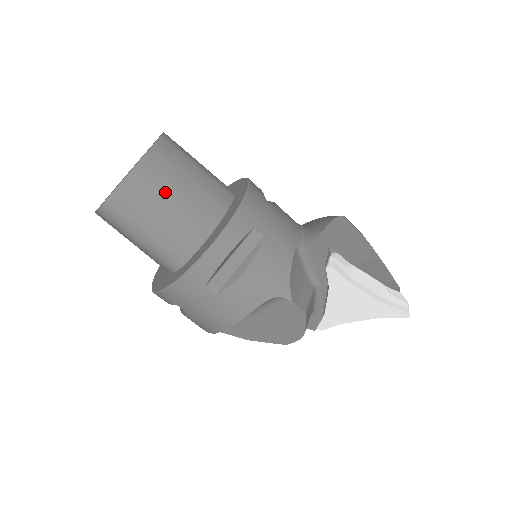
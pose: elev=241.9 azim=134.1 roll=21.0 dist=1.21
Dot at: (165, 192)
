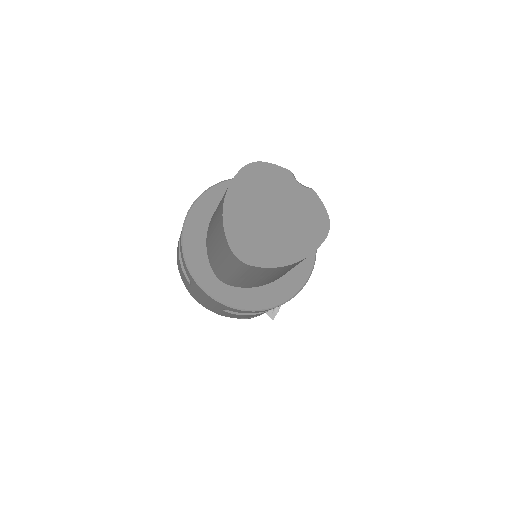
Dot at: (281, 273)
